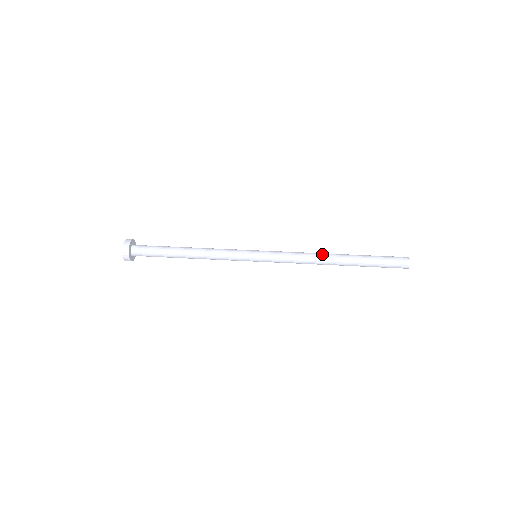
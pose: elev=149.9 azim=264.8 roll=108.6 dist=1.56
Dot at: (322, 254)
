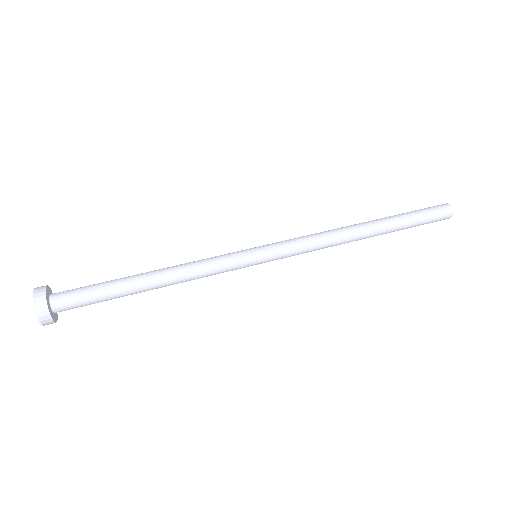
Dot at: (348, 231)
